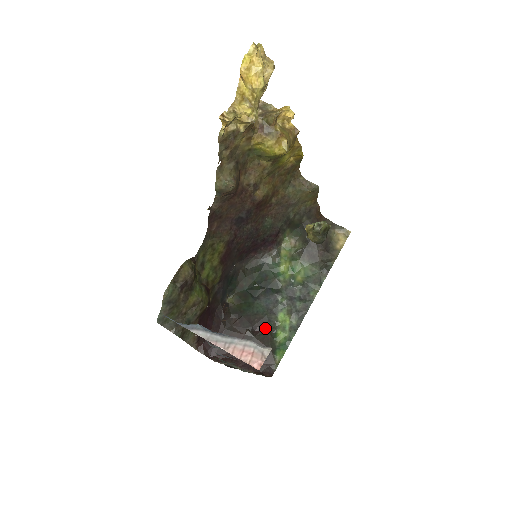
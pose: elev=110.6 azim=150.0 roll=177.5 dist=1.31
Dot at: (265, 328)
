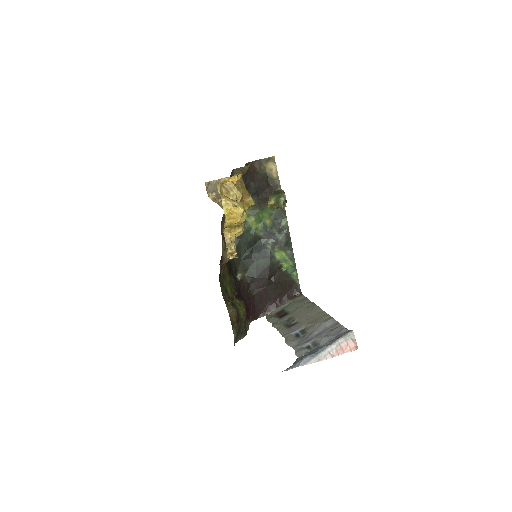
Dot at: (275, 271)
